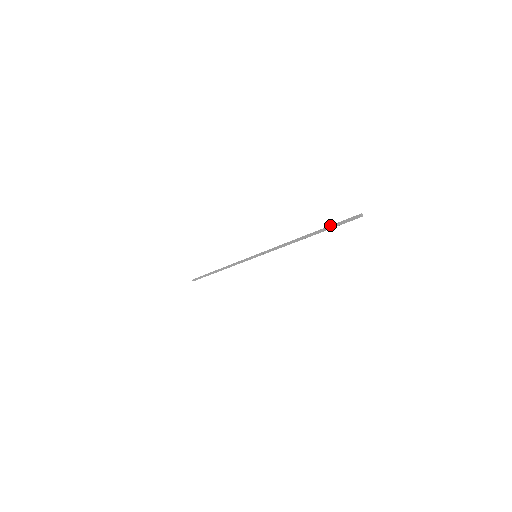
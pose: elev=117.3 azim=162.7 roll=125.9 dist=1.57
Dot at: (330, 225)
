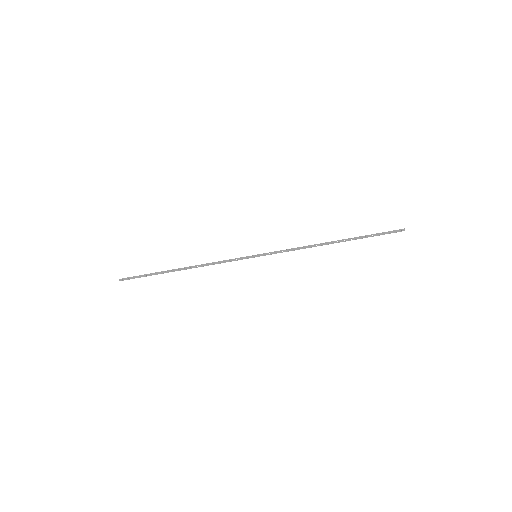
Dot at: (368, 235)
